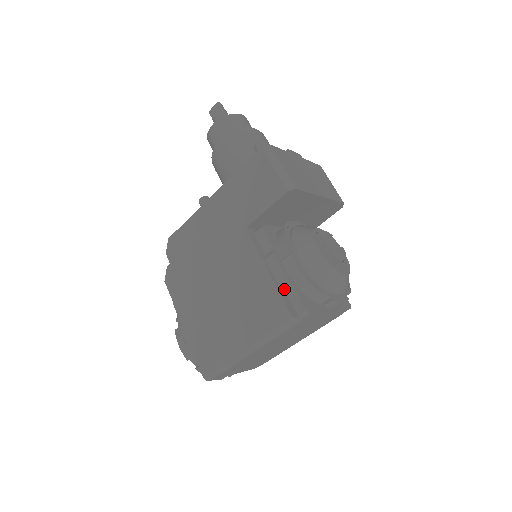
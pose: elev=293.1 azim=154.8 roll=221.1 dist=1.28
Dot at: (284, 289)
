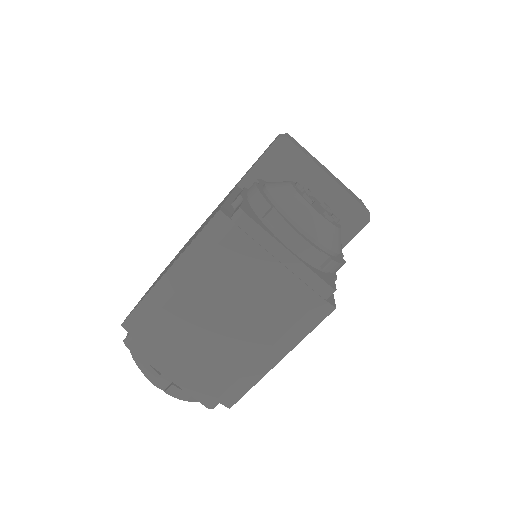
Dot at: (235, 206)
